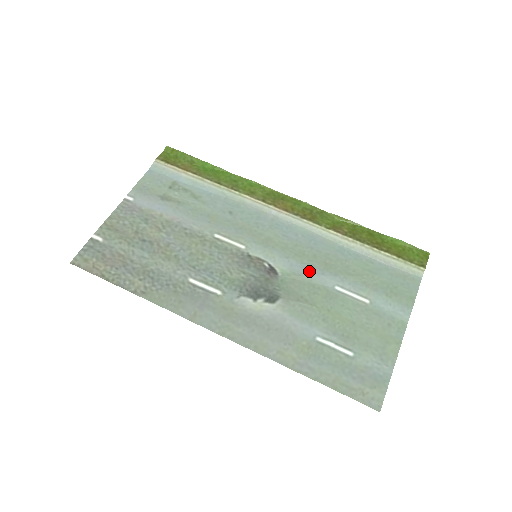
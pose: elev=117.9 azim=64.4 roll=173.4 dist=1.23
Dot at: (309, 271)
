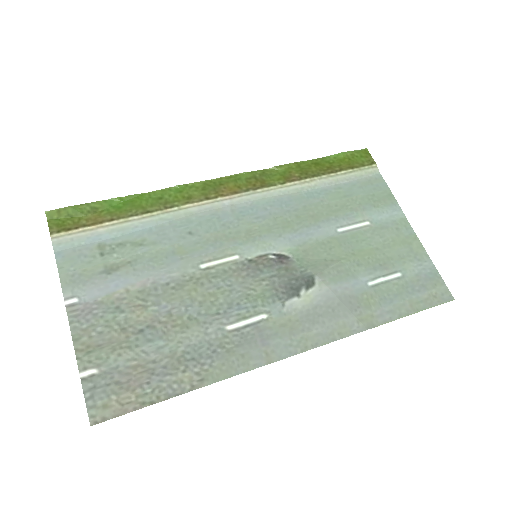
Dot at: (307, 233)
